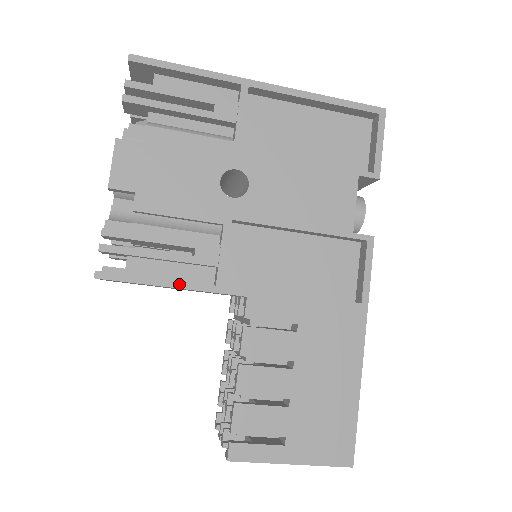
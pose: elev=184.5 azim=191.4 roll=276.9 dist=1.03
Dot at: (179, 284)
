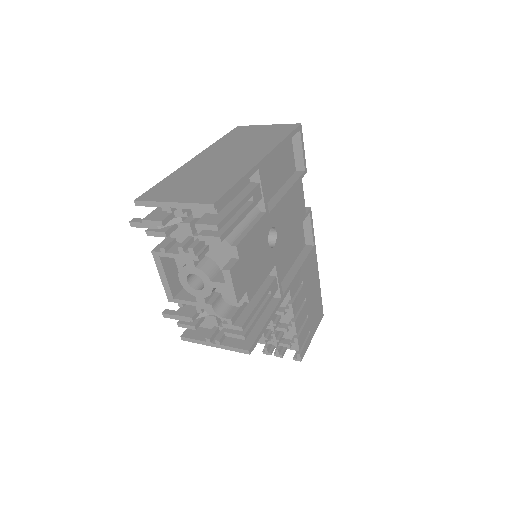
Dot at: (272, 315)
